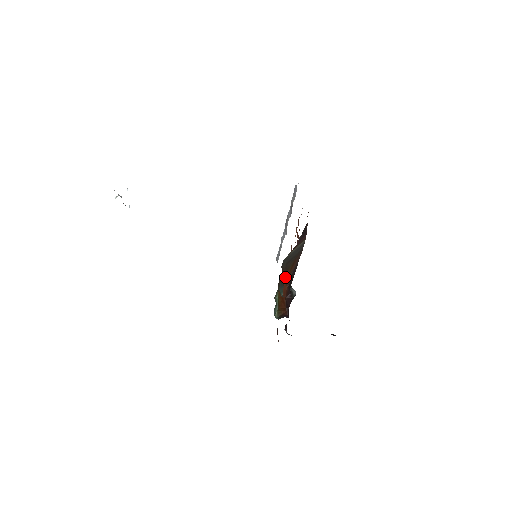
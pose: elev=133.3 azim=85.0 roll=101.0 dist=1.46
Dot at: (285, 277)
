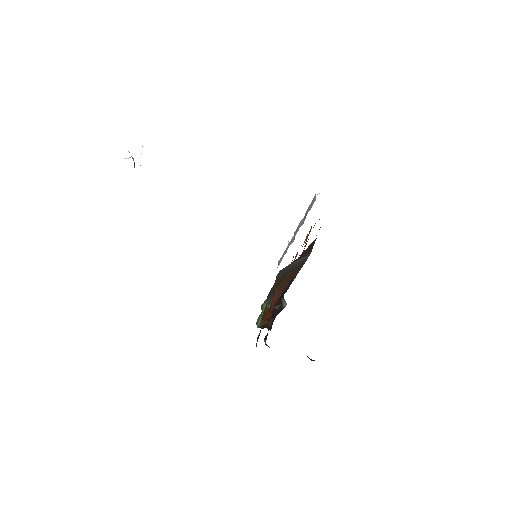
Dot at: (279, 287)
